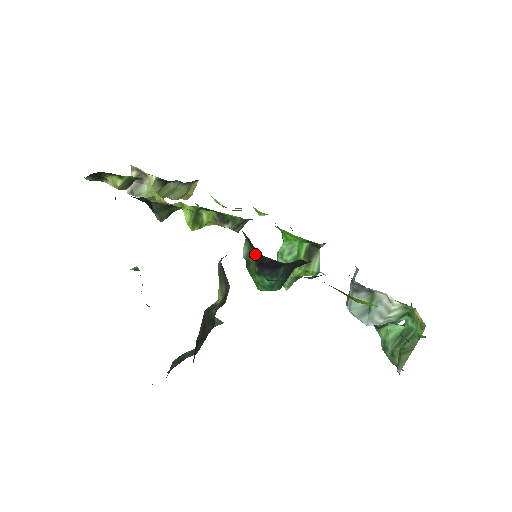
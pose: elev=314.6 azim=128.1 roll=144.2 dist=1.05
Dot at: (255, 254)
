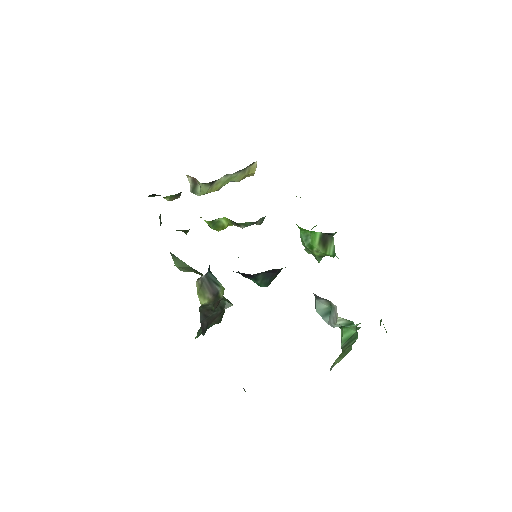
Dot at: occluded
